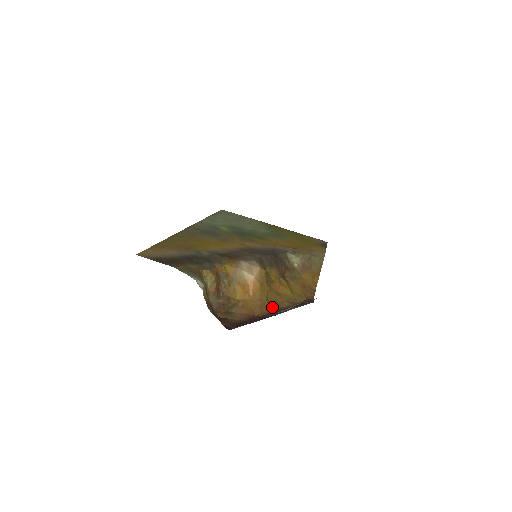
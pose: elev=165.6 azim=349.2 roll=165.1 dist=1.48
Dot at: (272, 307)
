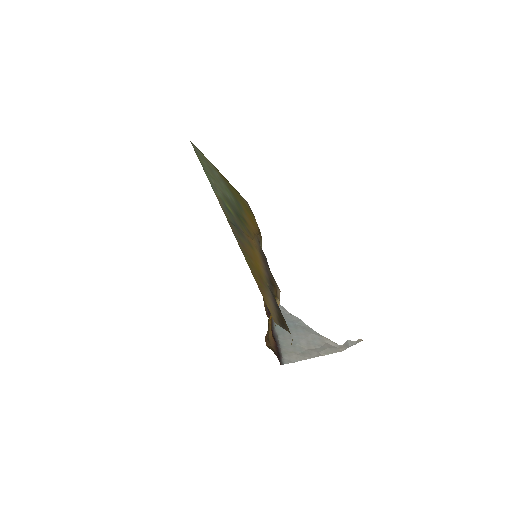
Dot at: occluded
